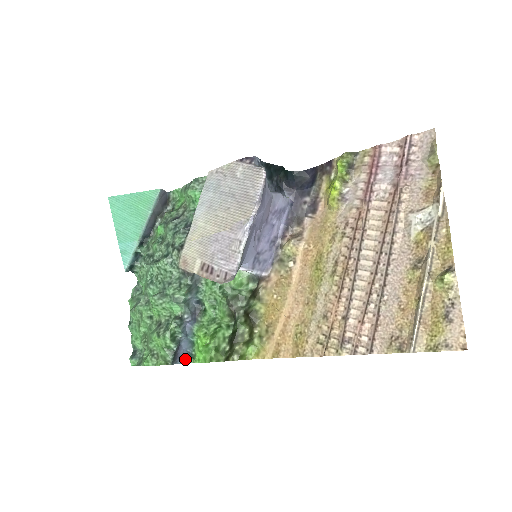
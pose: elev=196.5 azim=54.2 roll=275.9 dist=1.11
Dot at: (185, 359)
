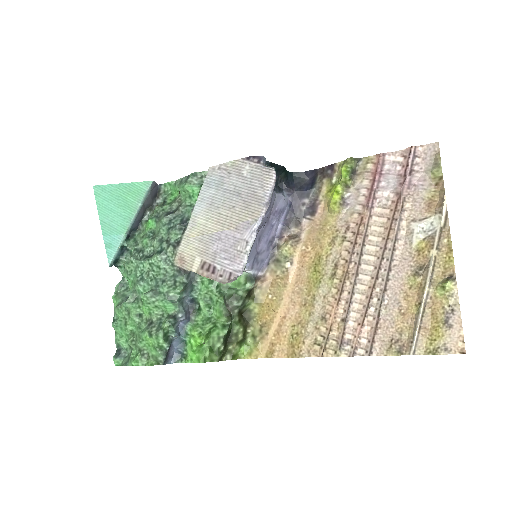
Dot at: (176, 359)
